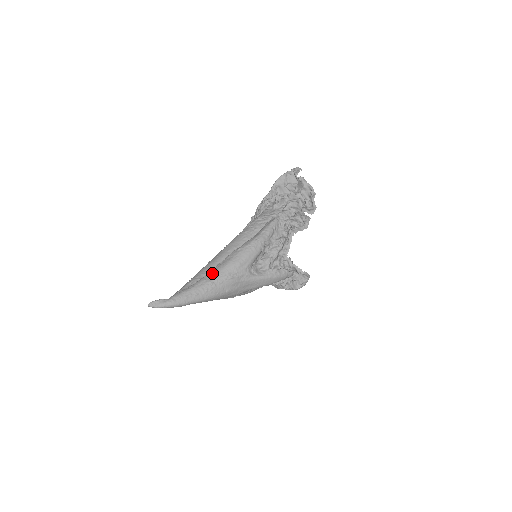
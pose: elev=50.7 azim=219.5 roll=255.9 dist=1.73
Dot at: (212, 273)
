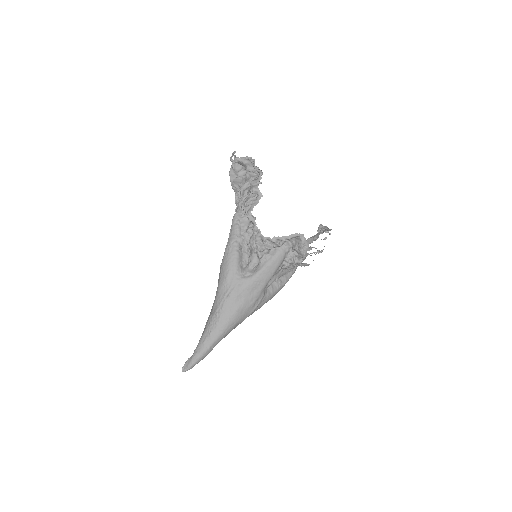
Dot at: (213, 305)
